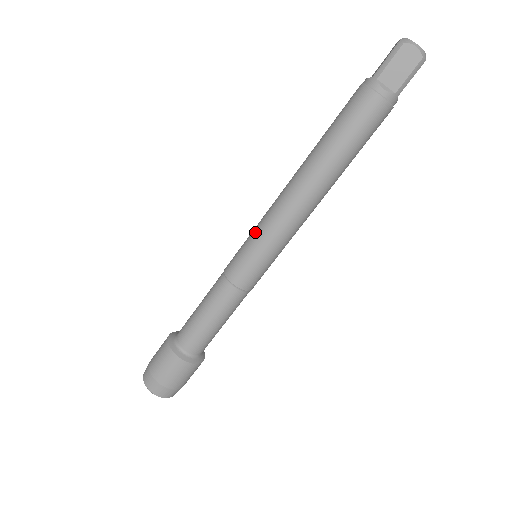
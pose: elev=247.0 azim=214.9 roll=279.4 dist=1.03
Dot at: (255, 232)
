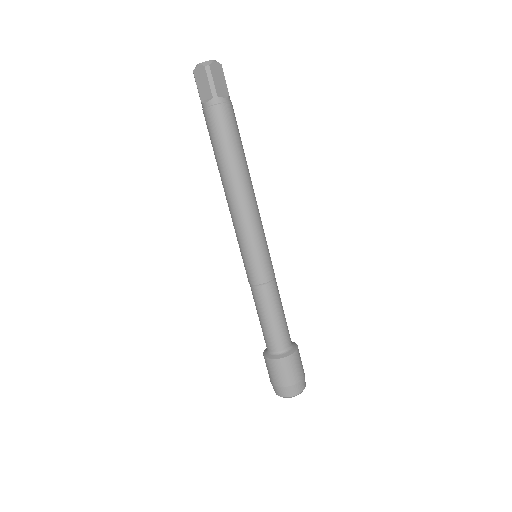
Dot at: (249, 243)
